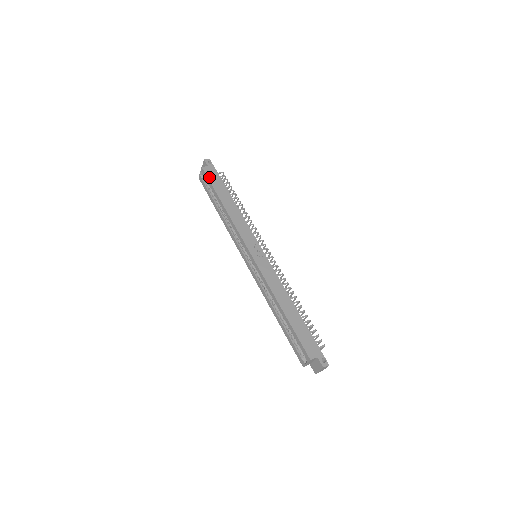
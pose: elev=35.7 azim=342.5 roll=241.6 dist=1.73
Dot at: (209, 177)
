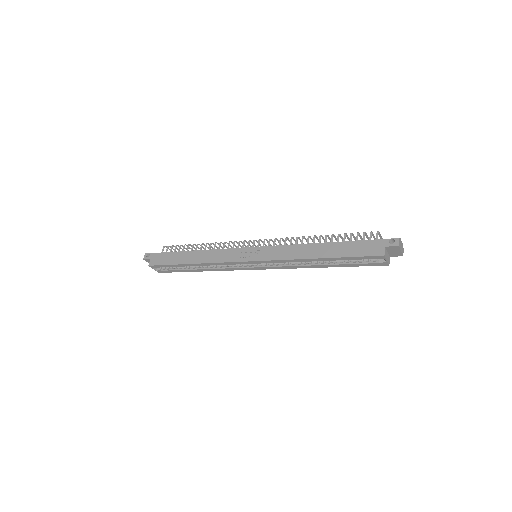
Dot at: (161, 264)
